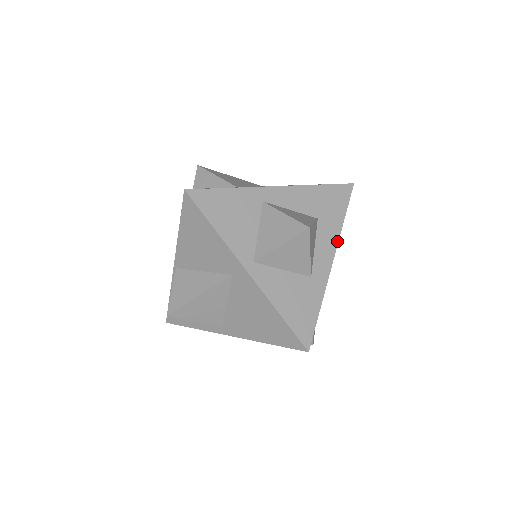
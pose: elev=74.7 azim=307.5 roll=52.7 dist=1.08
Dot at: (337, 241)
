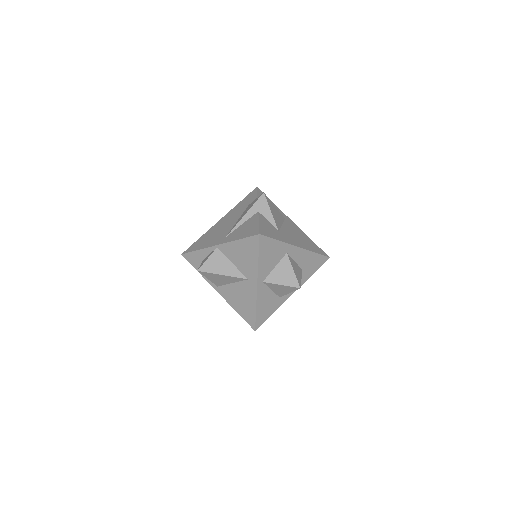
Dot at: (302, 284)
